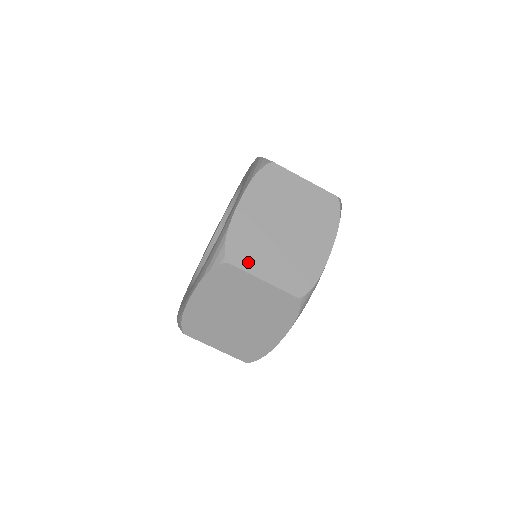
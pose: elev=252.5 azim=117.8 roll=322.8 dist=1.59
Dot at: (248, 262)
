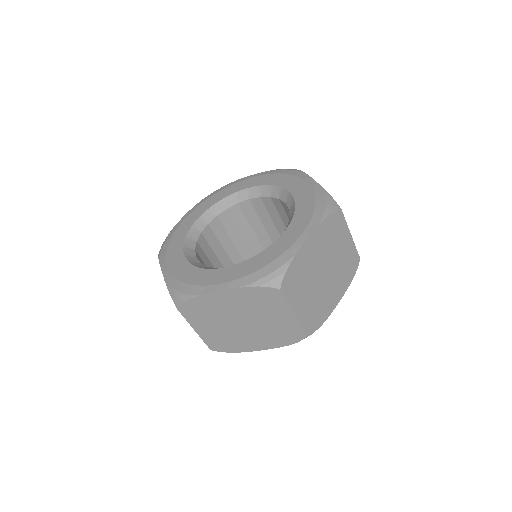
Dot at: (193, 318)
